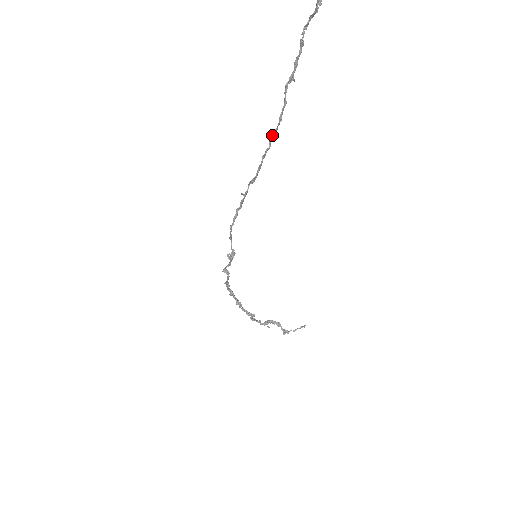
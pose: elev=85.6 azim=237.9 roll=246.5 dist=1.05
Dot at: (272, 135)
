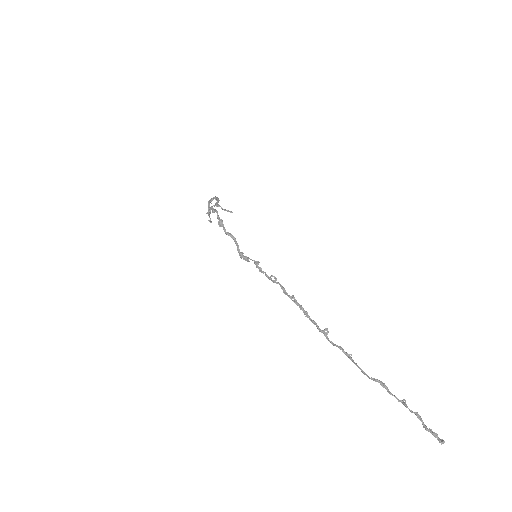
Dot at: (342, 350)
